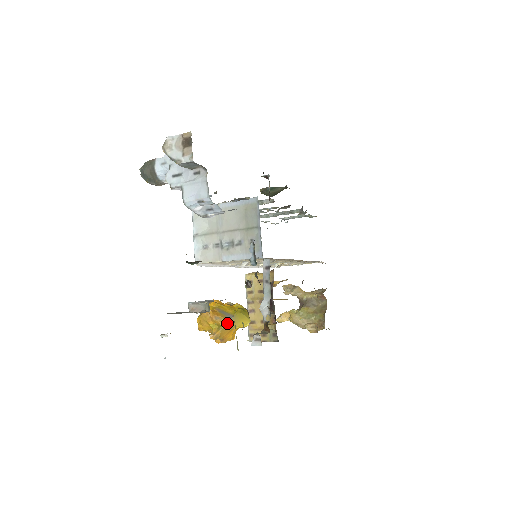
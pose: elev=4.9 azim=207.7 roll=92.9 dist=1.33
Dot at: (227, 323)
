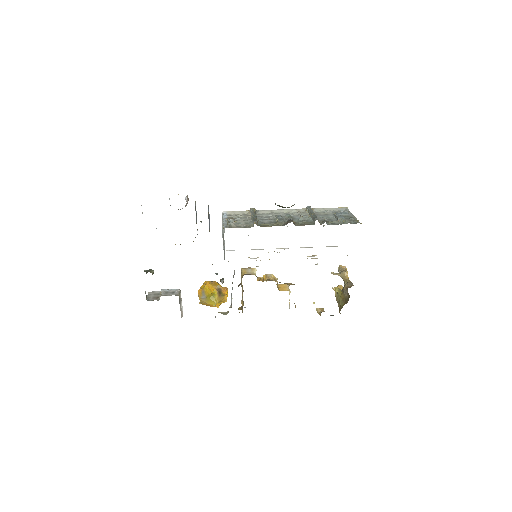
Dot at: (202, 300)
